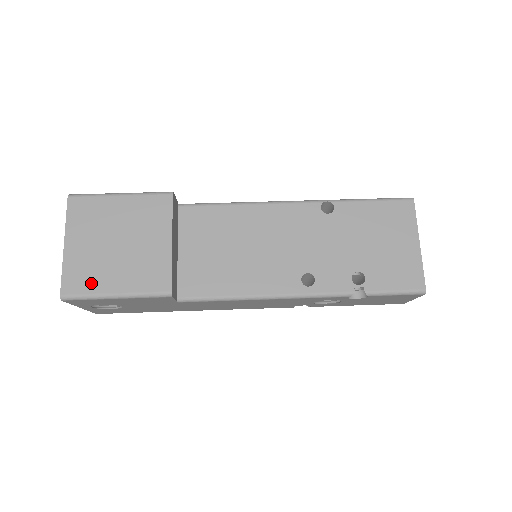
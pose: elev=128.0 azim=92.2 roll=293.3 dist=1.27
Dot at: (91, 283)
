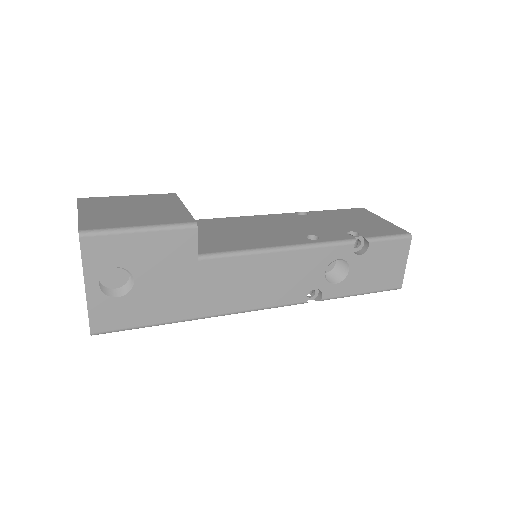
Dot at: (112, 224)
